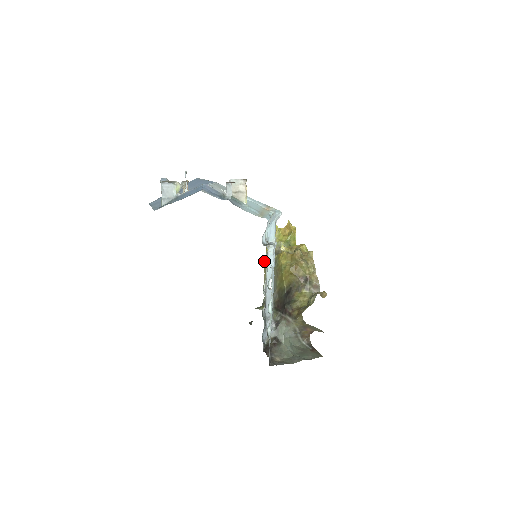
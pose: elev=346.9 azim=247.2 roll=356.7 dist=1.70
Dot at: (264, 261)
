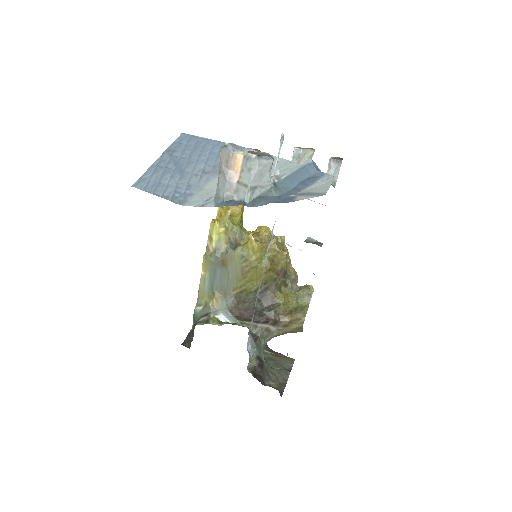
Dot at: occluded
